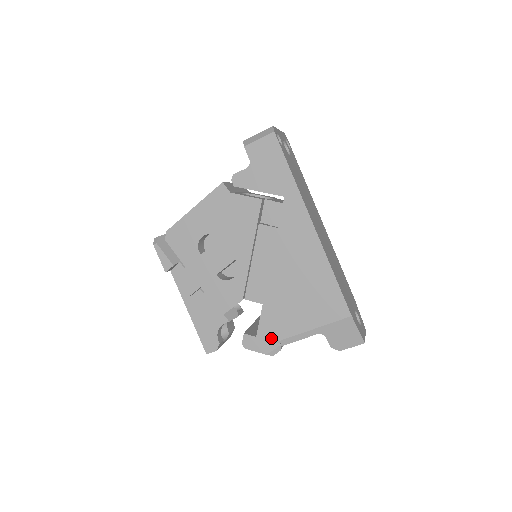
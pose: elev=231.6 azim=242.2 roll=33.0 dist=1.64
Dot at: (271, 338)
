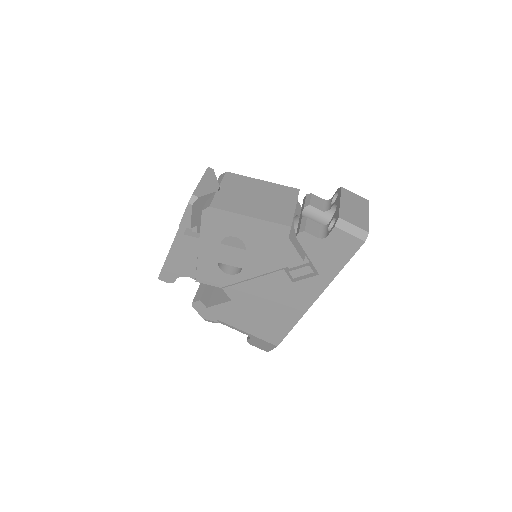
Dot at: (216, 316)
